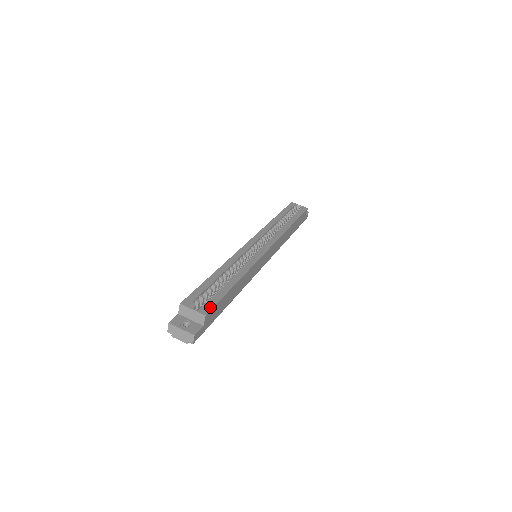
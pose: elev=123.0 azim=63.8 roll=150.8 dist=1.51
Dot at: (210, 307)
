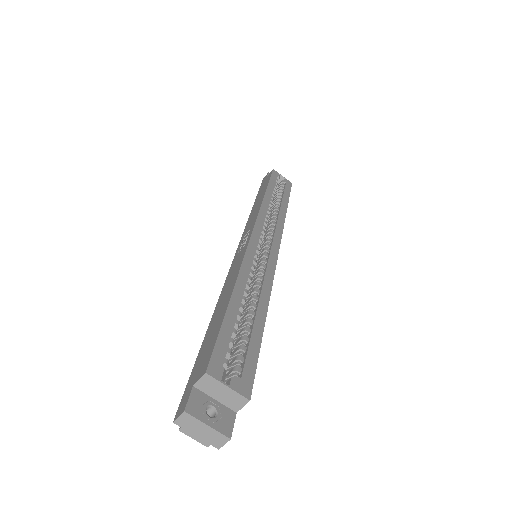
Dot at: (250, 379)
